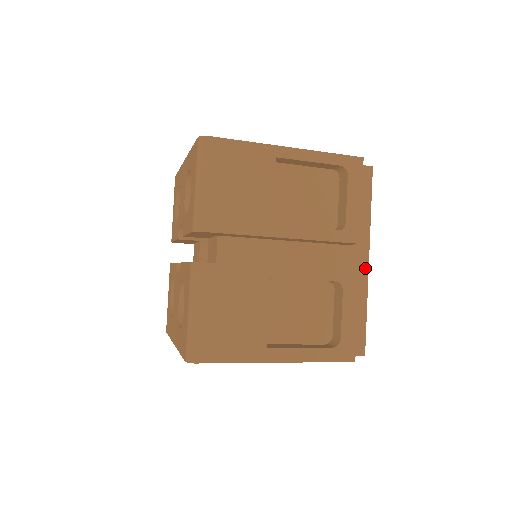
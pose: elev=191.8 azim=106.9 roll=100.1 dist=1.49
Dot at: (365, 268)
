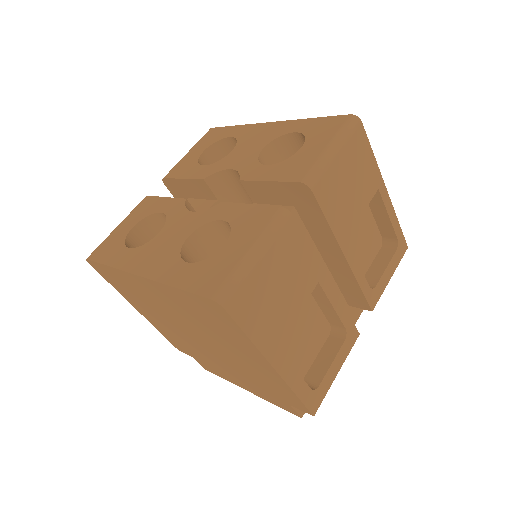
Dot at: occluded
